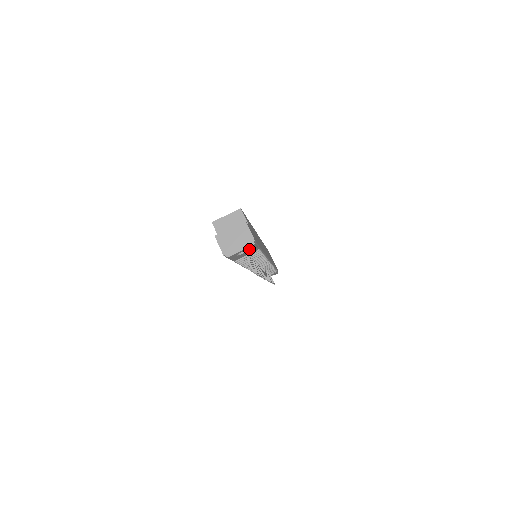
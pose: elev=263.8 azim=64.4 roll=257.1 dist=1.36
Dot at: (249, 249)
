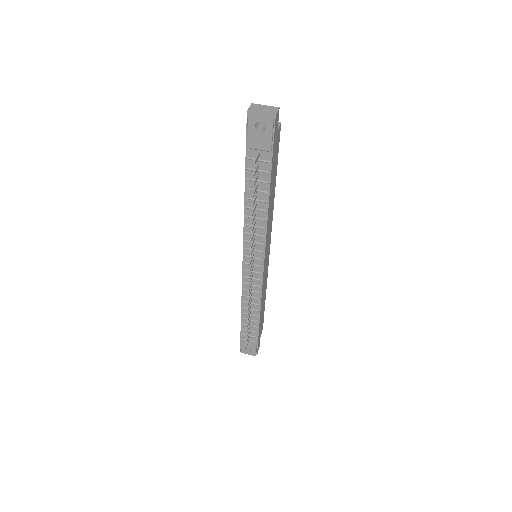
Dot at: (266, 128)
